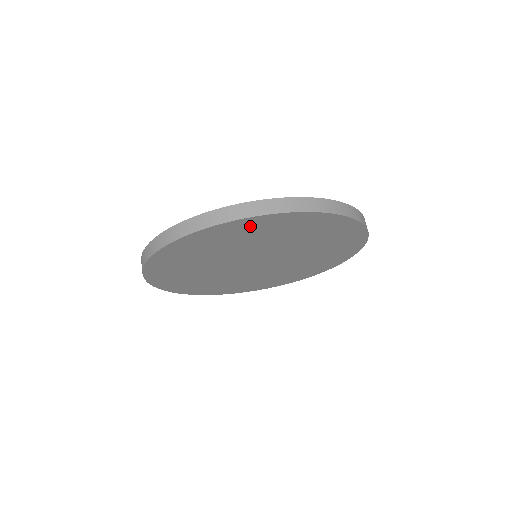
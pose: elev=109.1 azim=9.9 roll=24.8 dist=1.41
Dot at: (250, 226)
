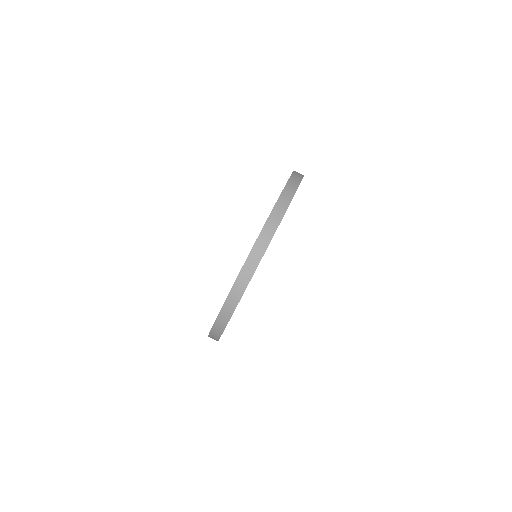
Dot at: occluded
